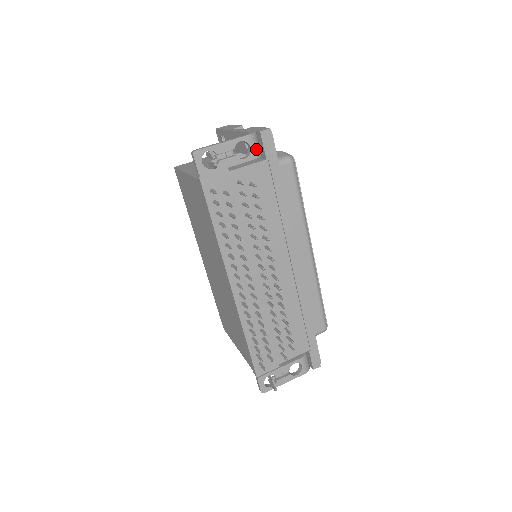
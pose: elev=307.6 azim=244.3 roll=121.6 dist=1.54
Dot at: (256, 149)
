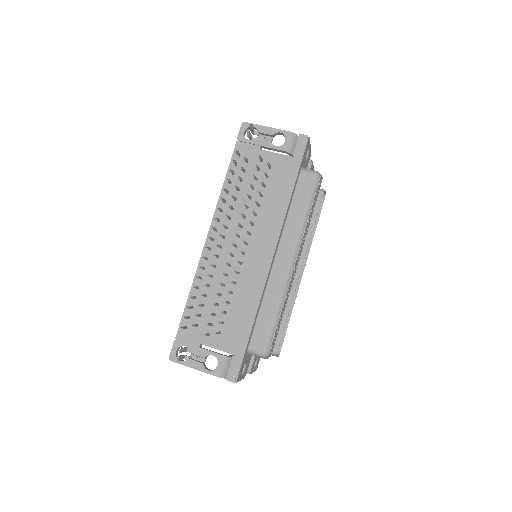
Dot at: (289, 145)
